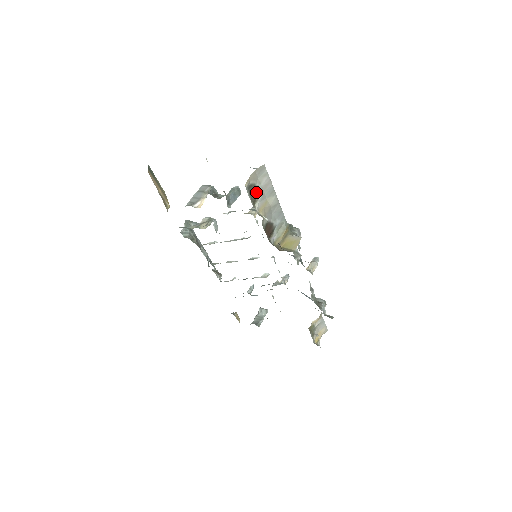
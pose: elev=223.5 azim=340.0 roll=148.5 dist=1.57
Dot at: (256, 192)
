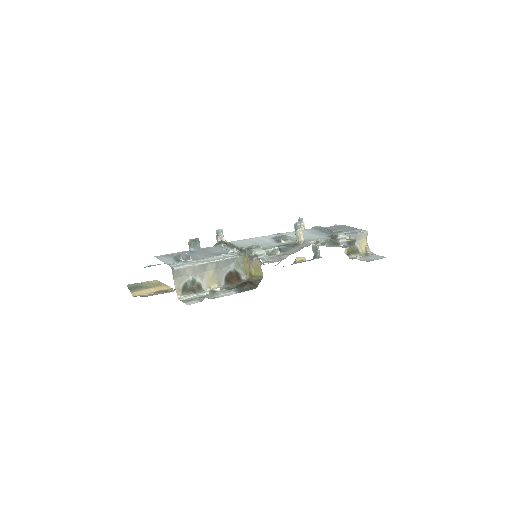
Dot at: (192, 283)
